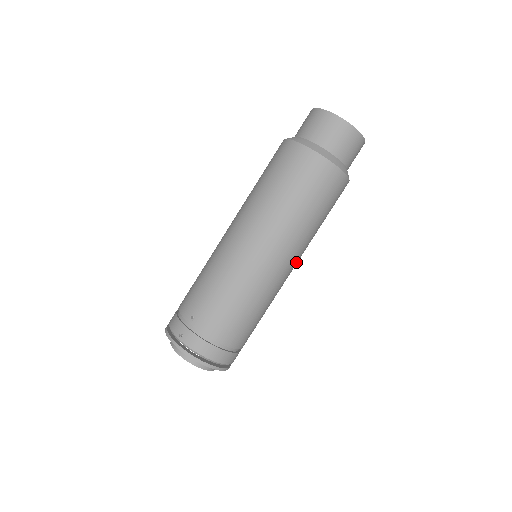
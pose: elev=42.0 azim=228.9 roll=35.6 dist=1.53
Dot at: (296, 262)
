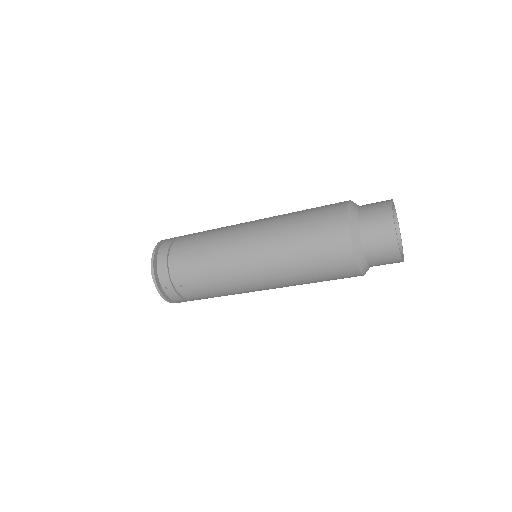
Dot at: occluded
